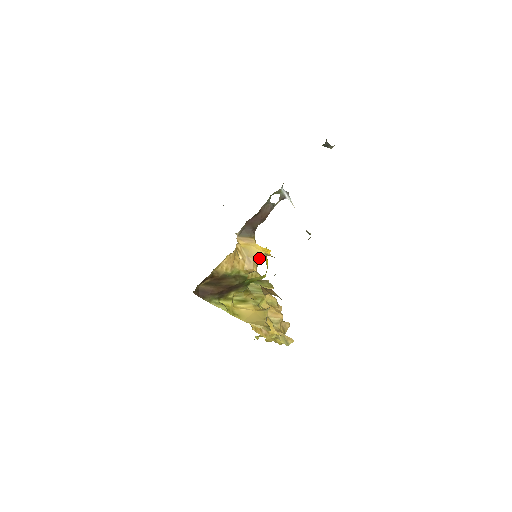
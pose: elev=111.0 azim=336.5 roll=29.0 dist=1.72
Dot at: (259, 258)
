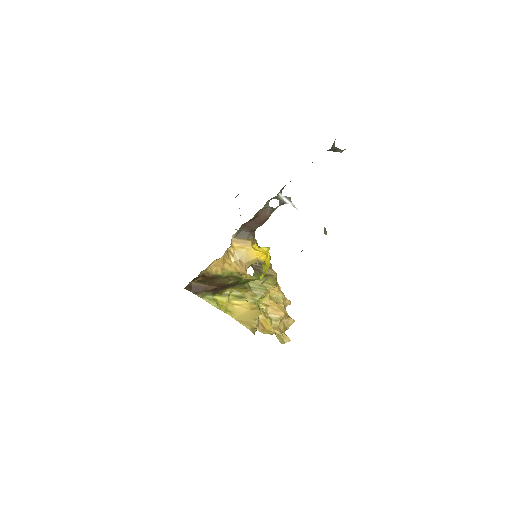
Dot at: (250, 263)
